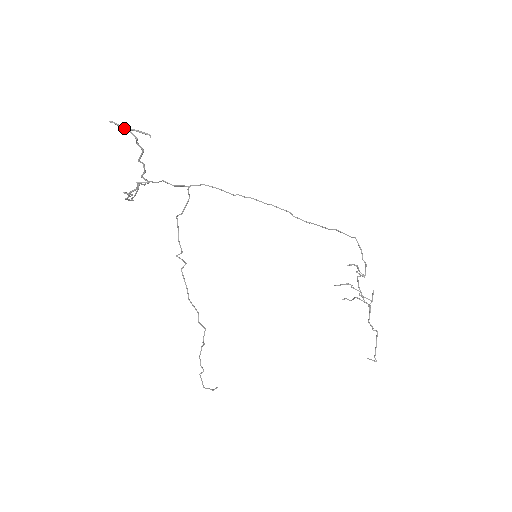
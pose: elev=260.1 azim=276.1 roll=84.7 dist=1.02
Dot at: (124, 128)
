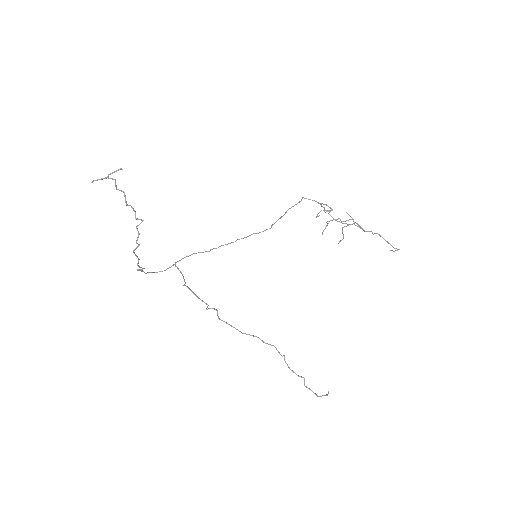
Dot at: occluded
